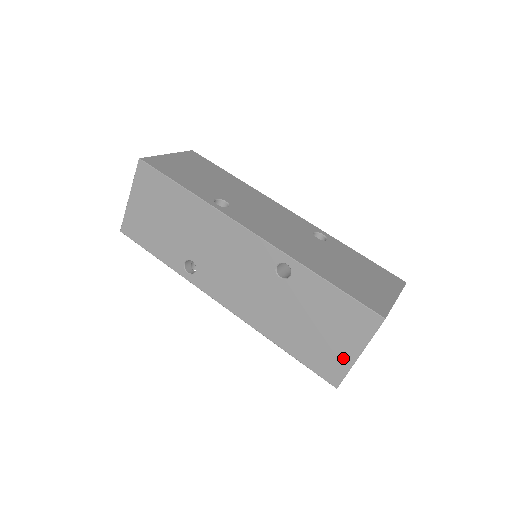
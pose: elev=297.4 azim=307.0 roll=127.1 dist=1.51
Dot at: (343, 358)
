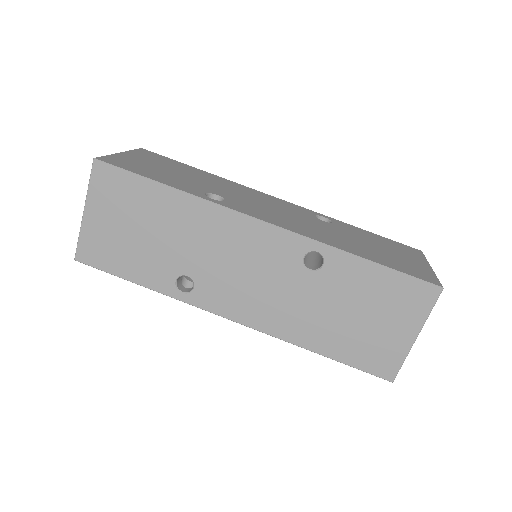
Dot at: (398, 345)
